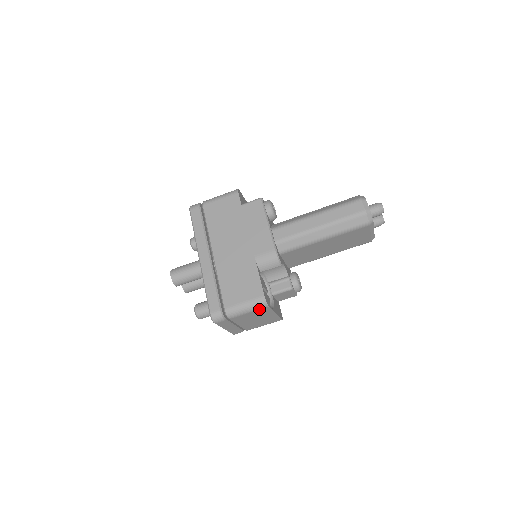
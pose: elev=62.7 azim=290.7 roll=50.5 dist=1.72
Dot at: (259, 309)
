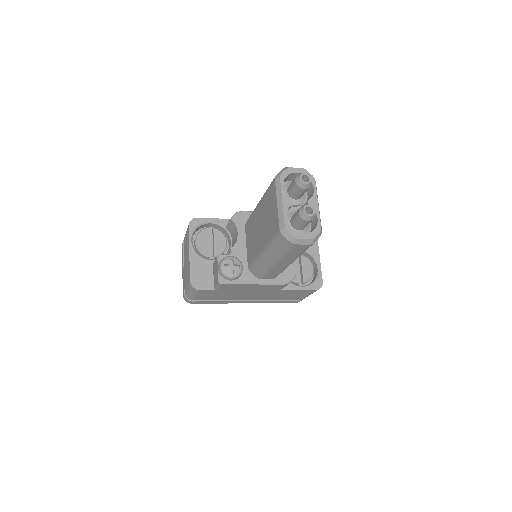
Dot at: occluded
